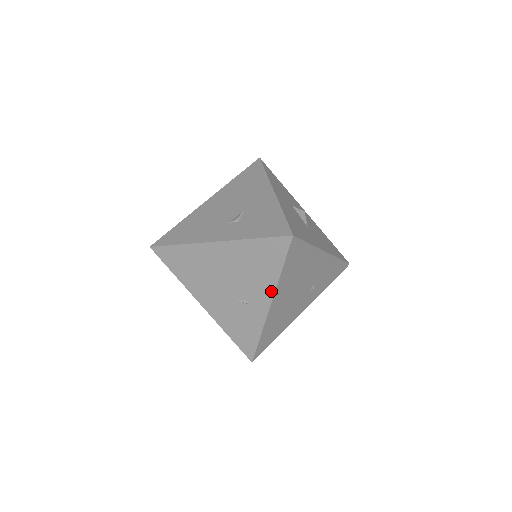
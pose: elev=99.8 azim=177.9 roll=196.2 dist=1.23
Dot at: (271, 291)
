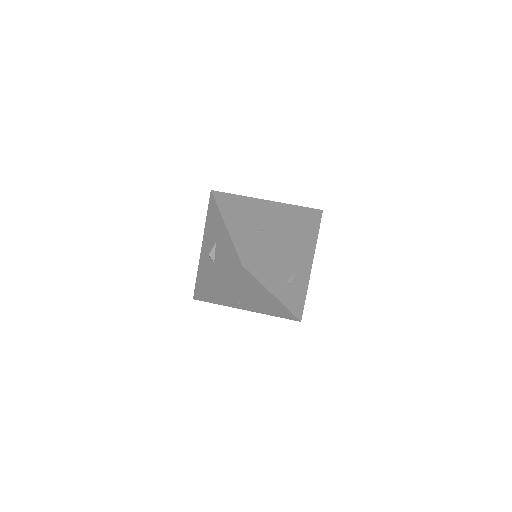
Dot at: (257, 312)
